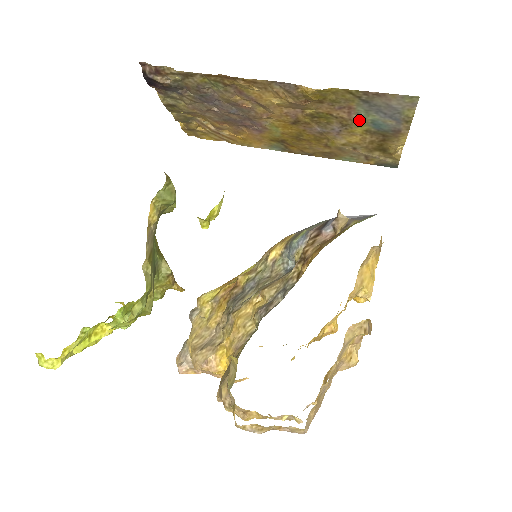
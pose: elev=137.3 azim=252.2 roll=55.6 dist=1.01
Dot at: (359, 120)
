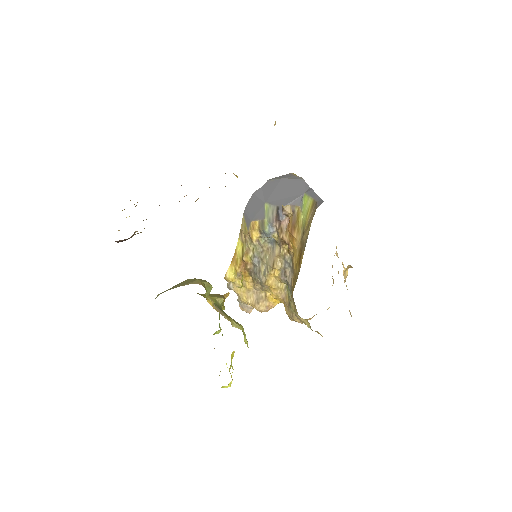
Dot at: occluded
